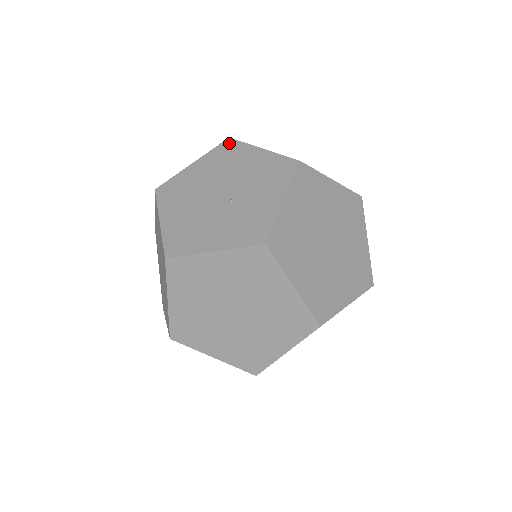
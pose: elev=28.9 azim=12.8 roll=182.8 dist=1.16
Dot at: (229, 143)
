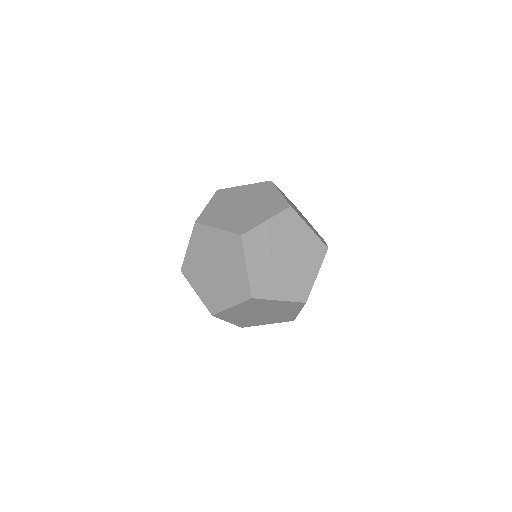
Dot at: occluded
